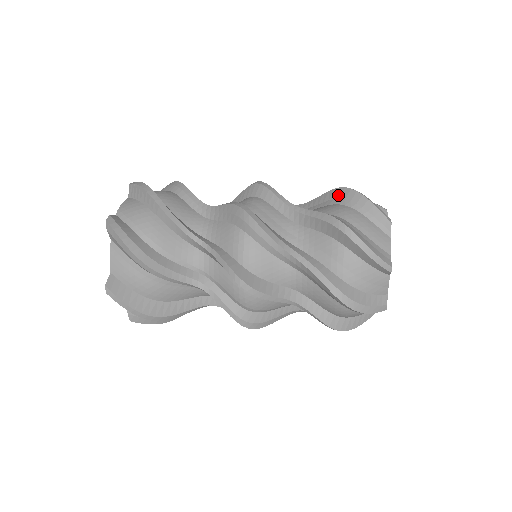
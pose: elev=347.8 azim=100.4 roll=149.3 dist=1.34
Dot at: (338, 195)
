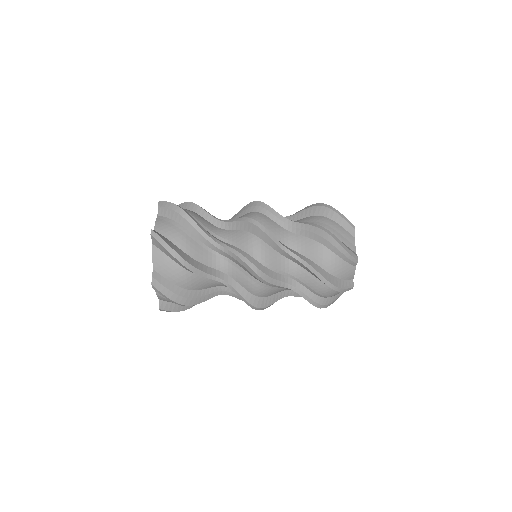
Dot at: occluded
